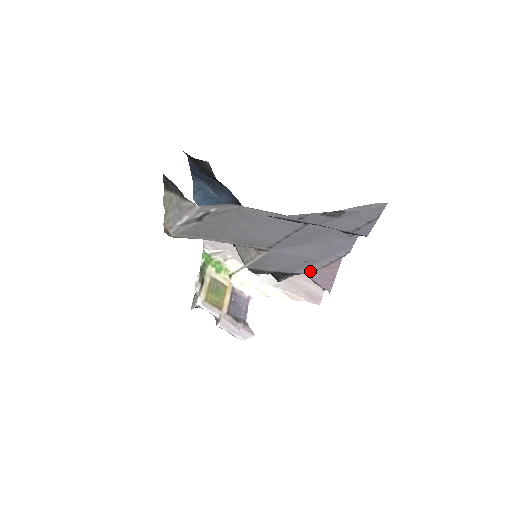
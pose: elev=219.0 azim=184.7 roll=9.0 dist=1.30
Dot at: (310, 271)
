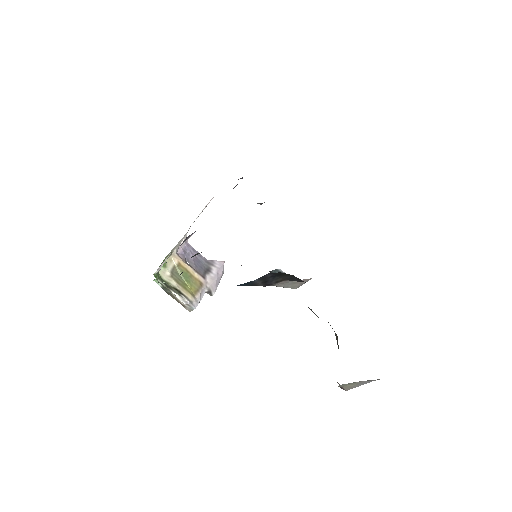
Dot at: occluded
